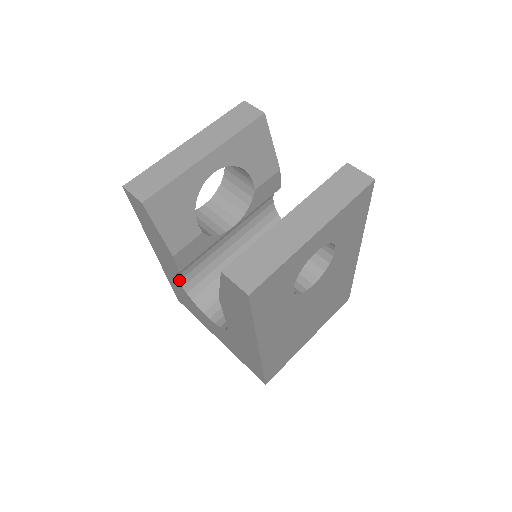
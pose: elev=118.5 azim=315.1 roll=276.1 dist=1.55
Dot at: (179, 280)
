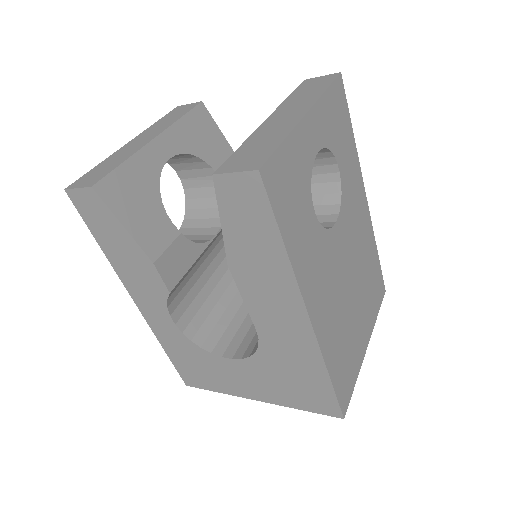
Dot at: (175, 323)
